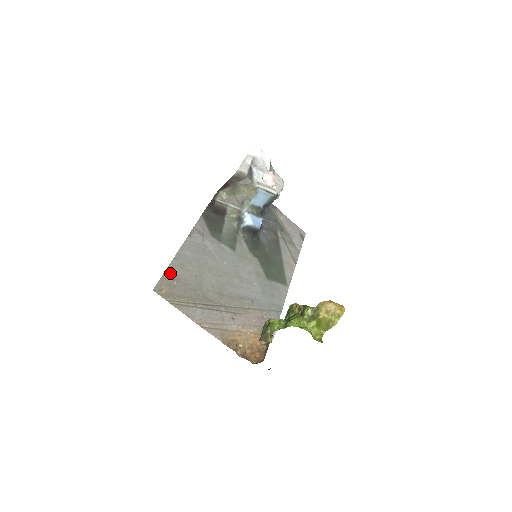
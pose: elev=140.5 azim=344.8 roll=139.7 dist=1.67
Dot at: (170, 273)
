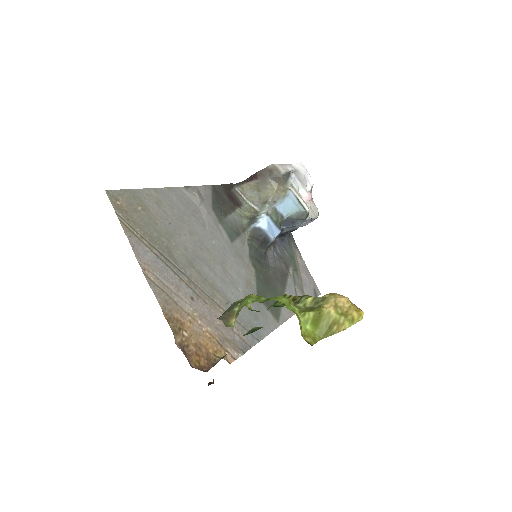
Dot at: (140, 195)
